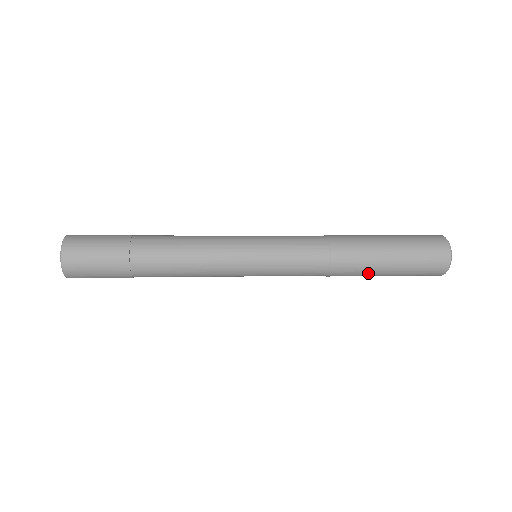
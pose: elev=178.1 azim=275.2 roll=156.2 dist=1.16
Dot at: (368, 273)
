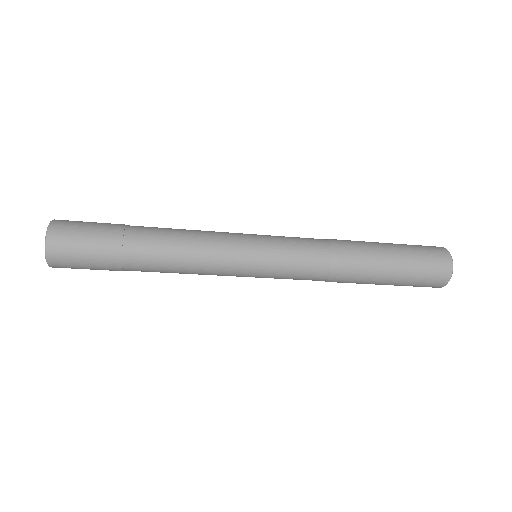
Dot at: (375, 265)
